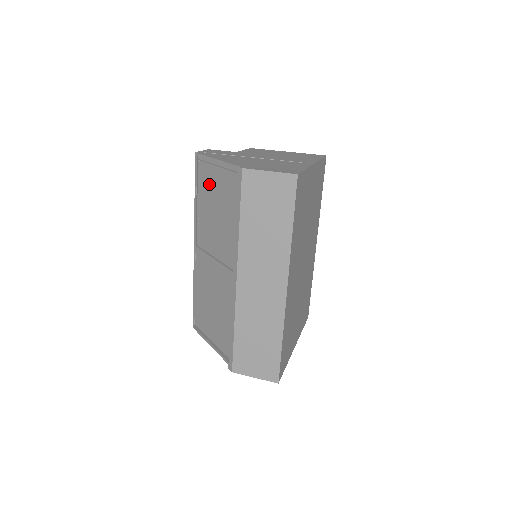
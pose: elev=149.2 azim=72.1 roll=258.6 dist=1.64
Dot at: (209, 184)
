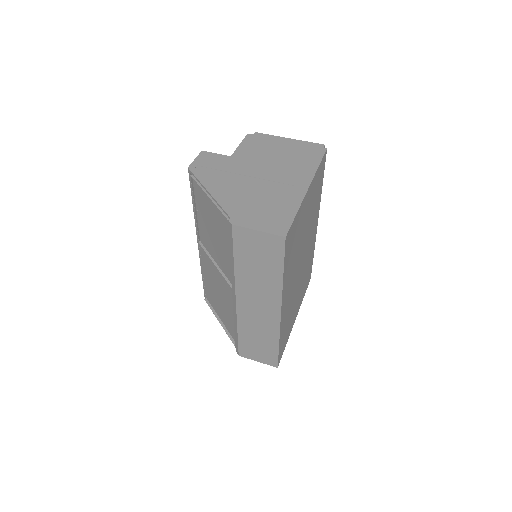
Dot at: (205, 203)
